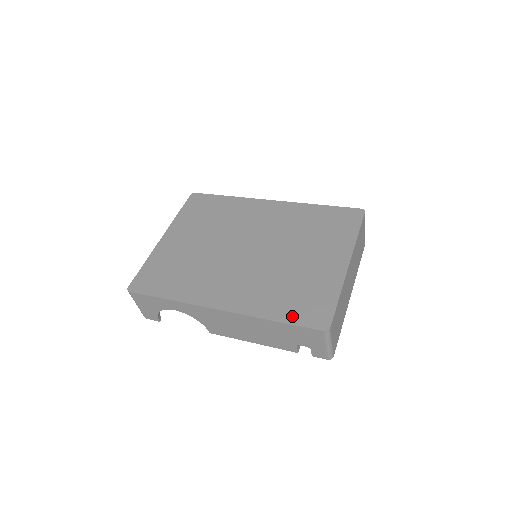
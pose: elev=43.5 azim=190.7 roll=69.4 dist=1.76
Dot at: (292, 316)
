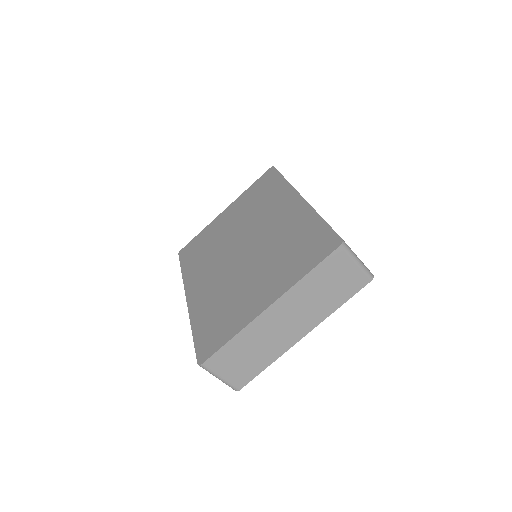
Dot at: (200, 335)
